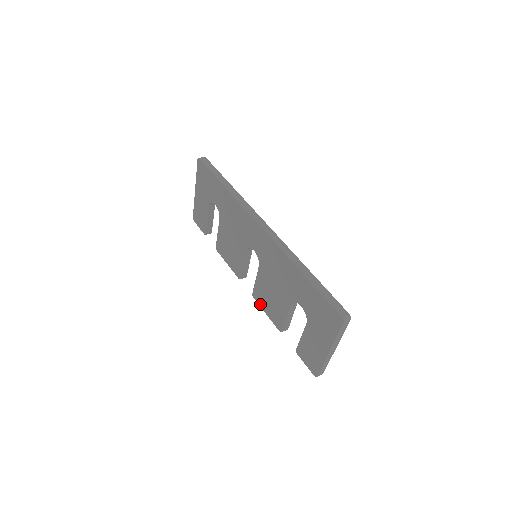
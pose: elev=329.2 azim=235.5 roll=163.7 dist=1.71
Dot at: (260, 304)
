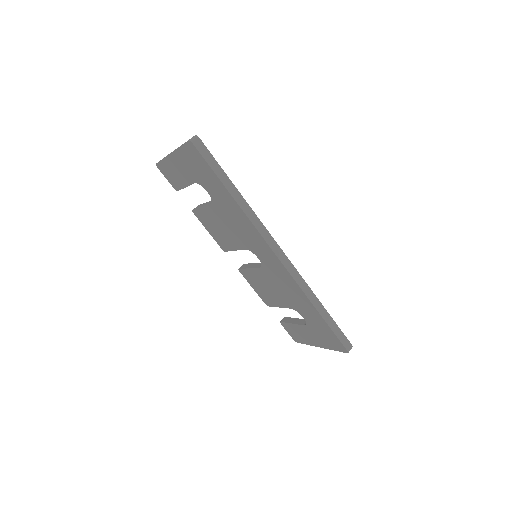
Dot at: (247, 280)
